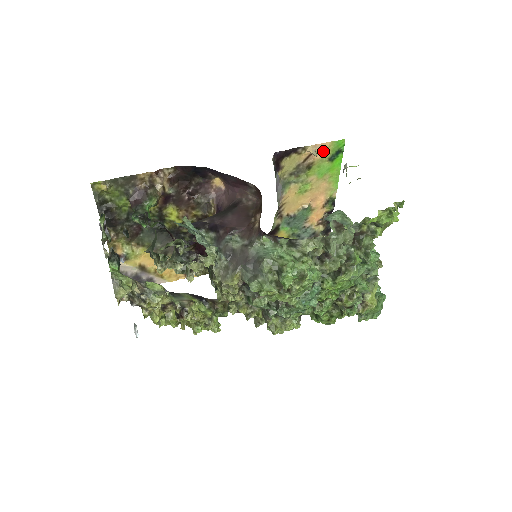
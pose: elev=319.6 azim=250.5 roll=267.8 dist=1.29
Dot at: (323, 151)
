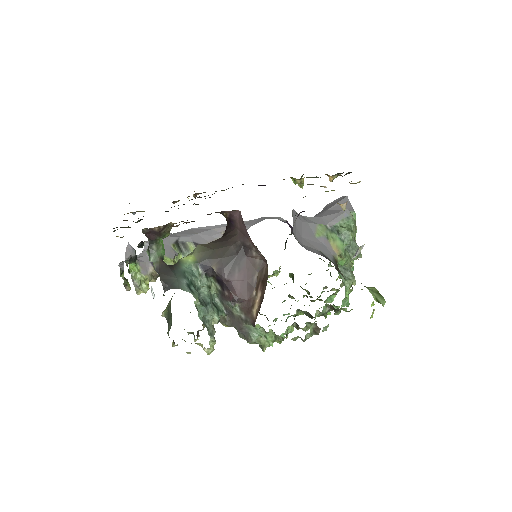
Dot at: occluded
